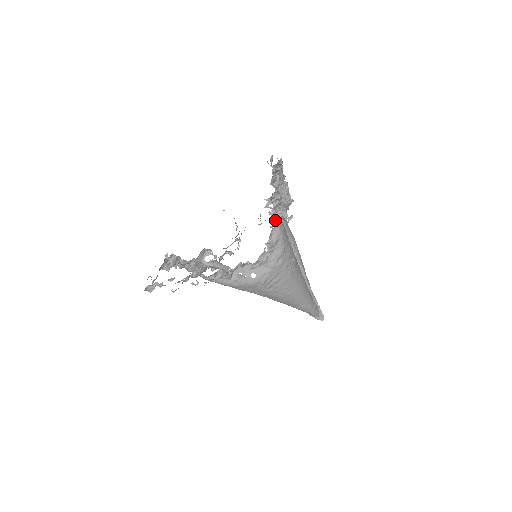
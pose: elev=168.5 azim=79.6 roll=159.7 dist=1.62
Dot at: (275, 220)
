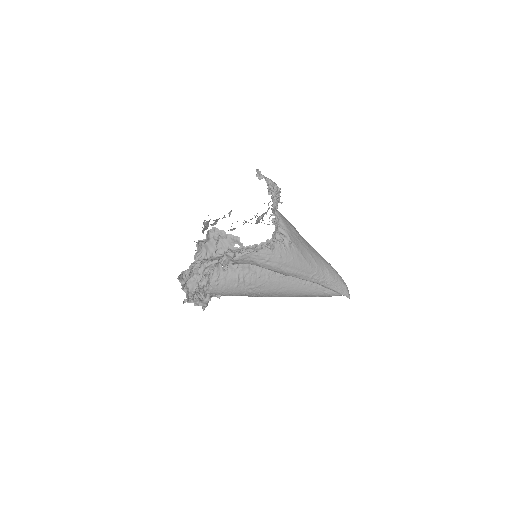
Dot at: (202, 297)
